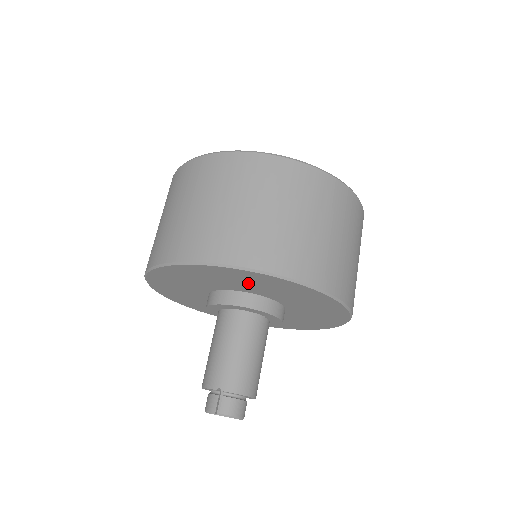
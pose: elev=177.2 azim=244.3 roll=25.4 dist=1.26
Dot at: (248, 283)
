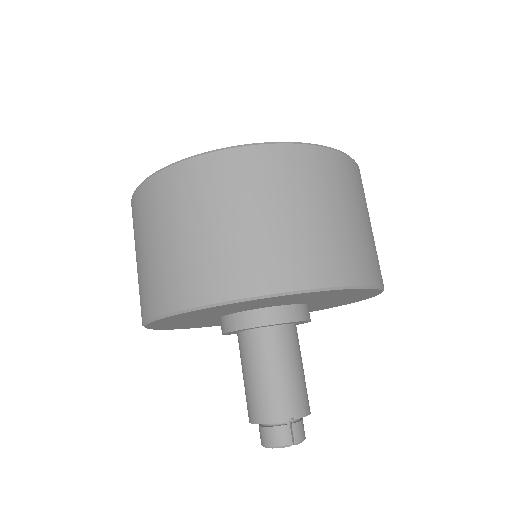
Dot at: (319, 297)
